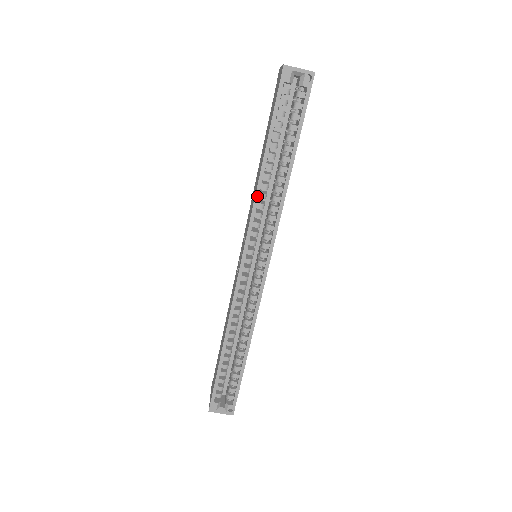
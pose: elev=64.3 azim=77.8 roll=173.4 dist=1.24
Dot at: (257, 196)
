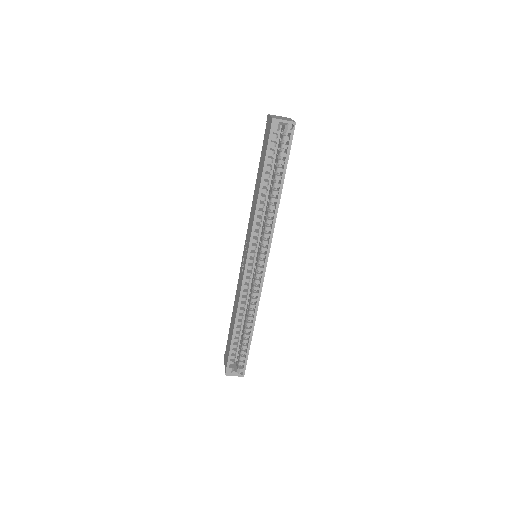
Dot at: (256, 213)
